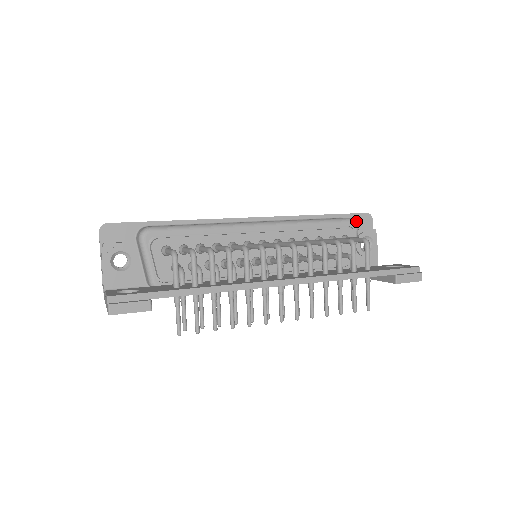
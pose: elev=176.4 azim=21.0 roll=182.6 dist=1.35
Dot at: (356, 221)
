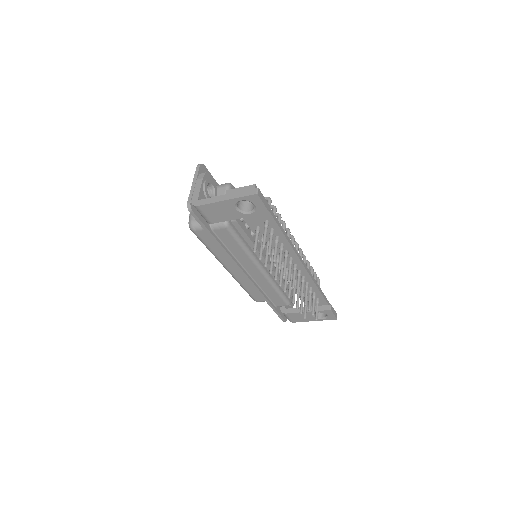
Dot at: occluded
